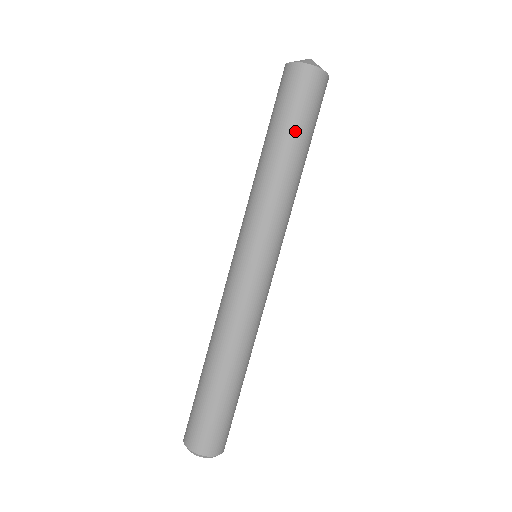
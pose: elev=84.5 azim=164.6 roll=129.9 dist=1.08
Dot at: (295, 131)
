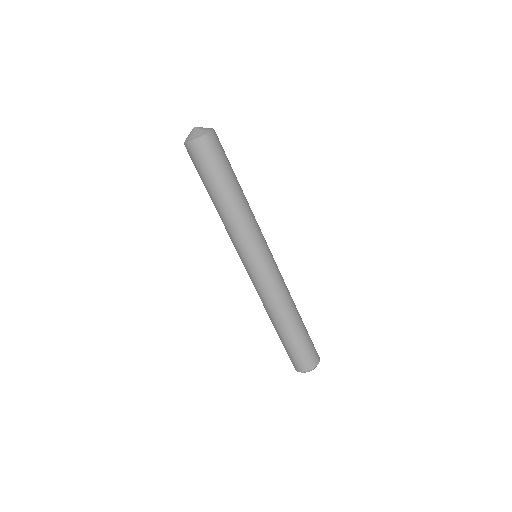
Dot at: (208, 186)
